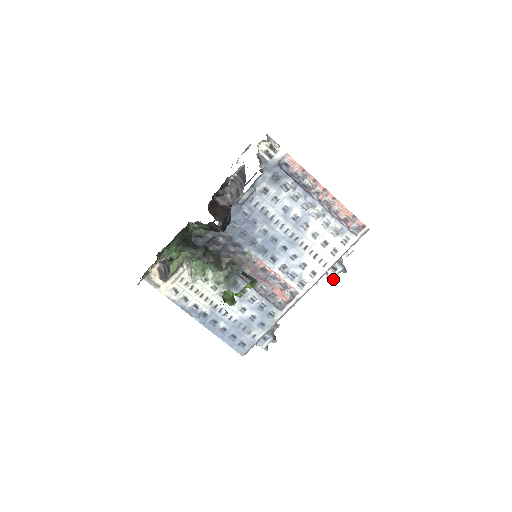
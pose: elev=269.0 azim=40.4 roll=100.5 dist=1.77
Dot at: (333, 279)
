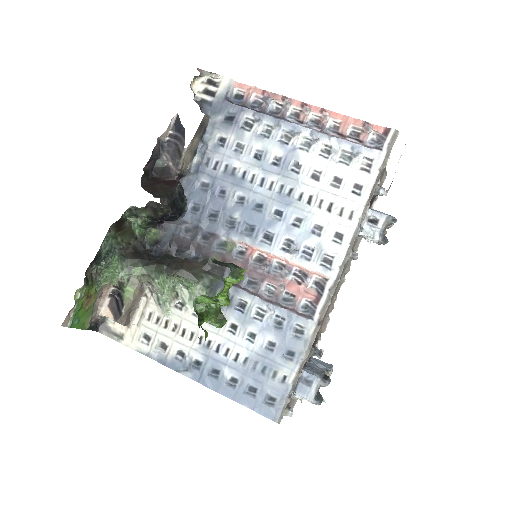
Dot at: (378, 239)
